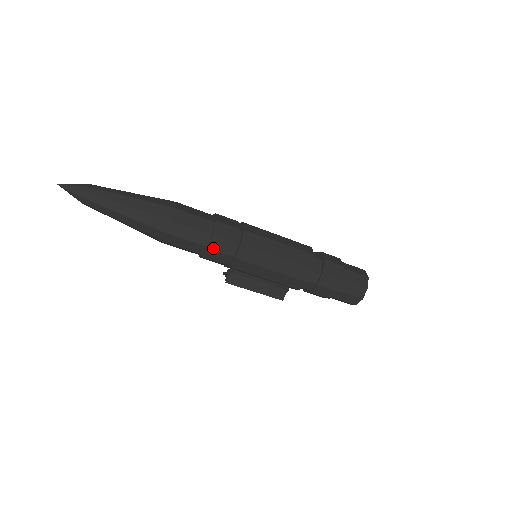
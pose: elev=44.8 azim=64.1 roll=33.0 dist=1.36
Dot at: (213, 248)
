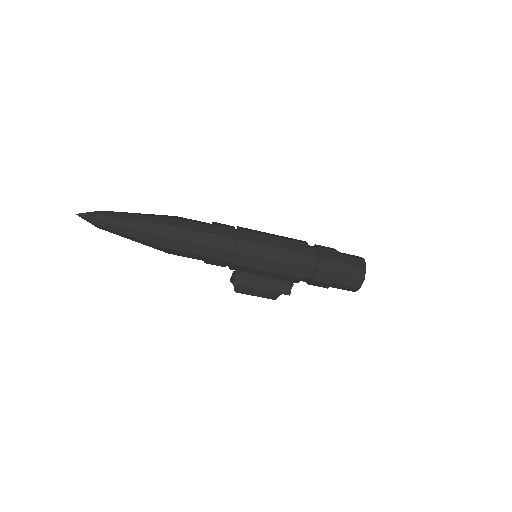
Dot at: (214, 246)
